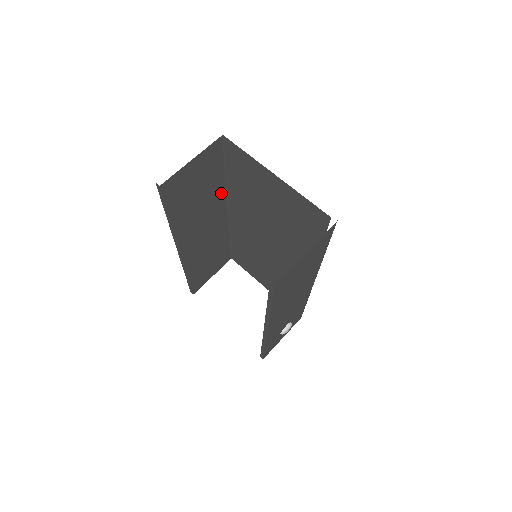
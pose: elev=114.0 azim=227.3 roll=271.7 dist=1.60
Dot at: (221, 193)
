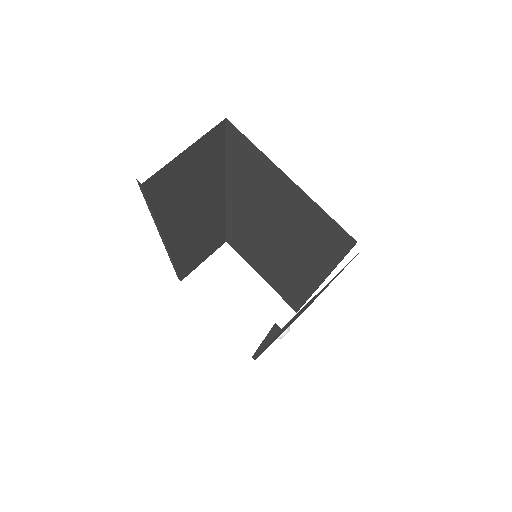
Dot at: (219, 181)
